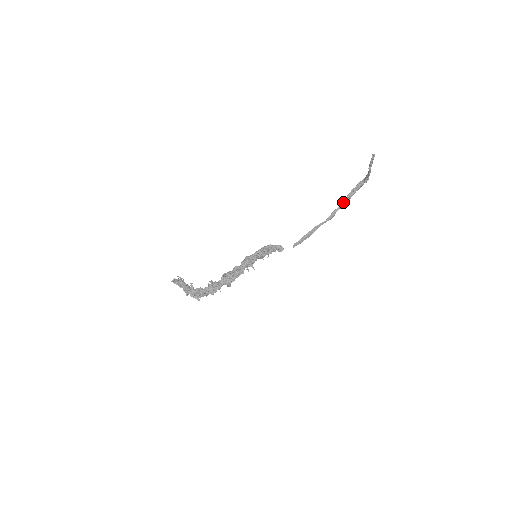
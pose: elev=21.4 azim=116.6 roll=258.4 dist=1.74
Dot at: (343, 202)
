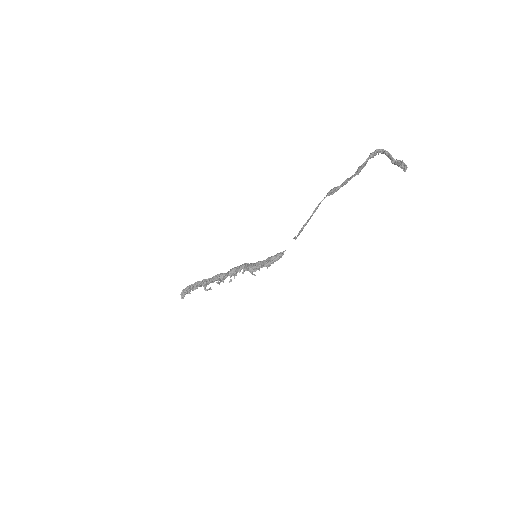
Dot at: (349, 180)
